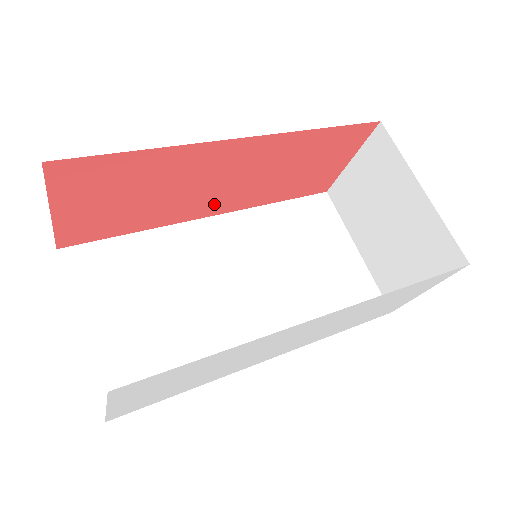
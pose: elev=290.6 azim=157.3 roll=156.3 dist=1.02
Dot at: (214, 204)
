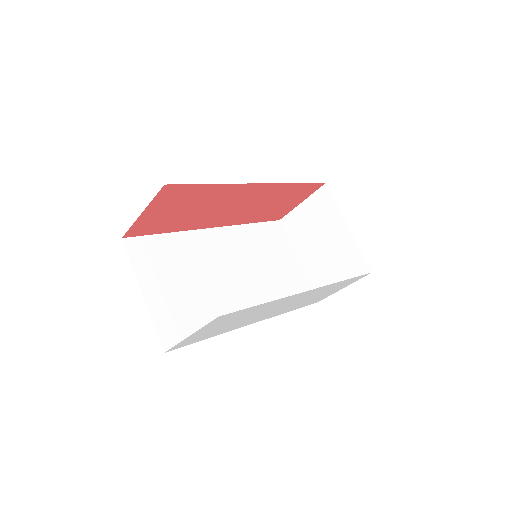
Dot at: (220, 220)
